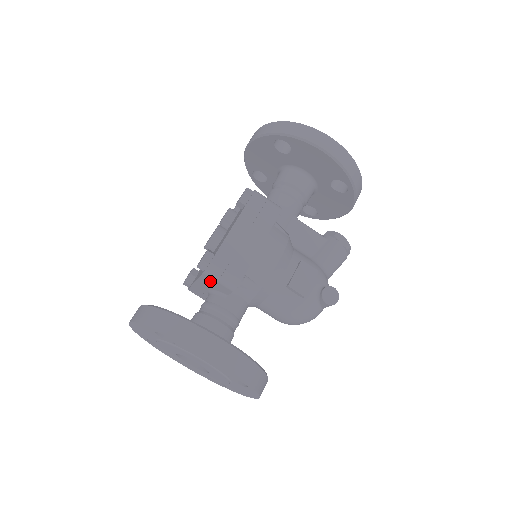
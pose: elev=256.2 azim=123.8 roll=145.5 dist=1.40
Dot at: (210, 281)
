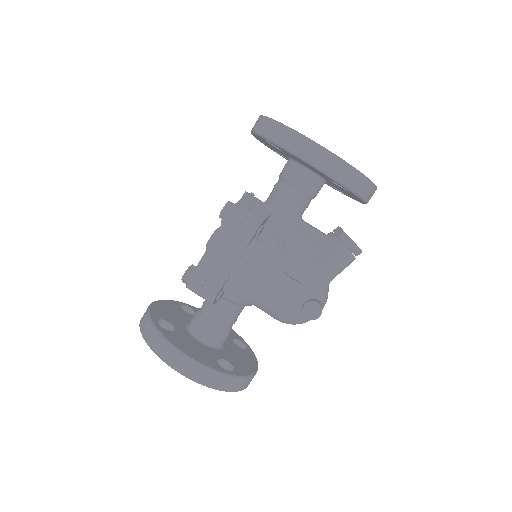
Dot at: occluded
